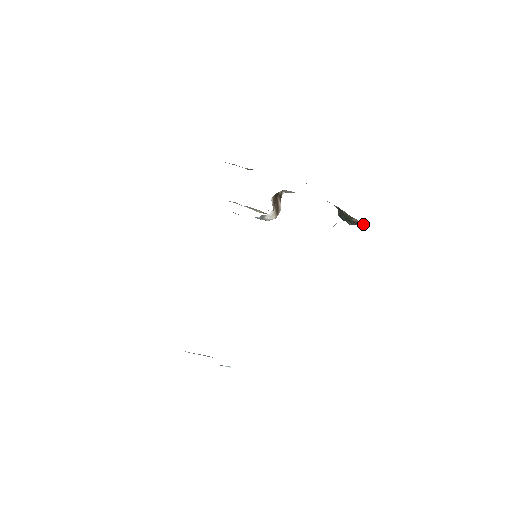
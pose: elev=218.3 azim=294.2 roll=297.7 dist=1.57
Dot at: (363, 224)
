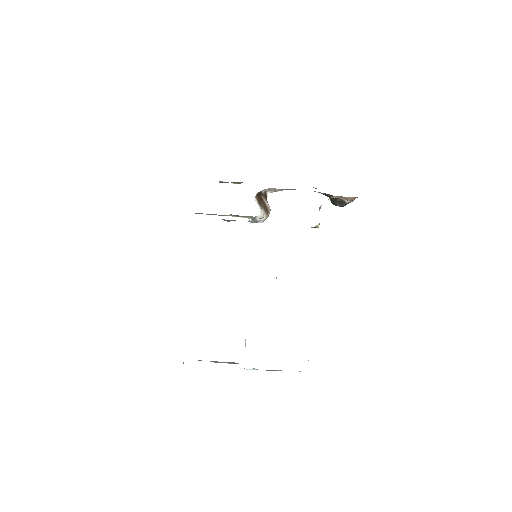
Dot at: (347, 200)
